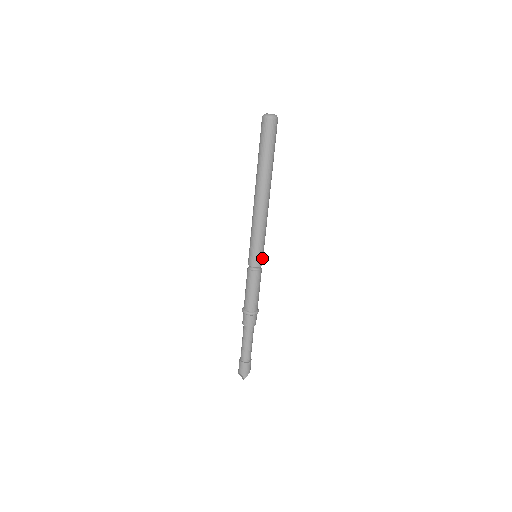
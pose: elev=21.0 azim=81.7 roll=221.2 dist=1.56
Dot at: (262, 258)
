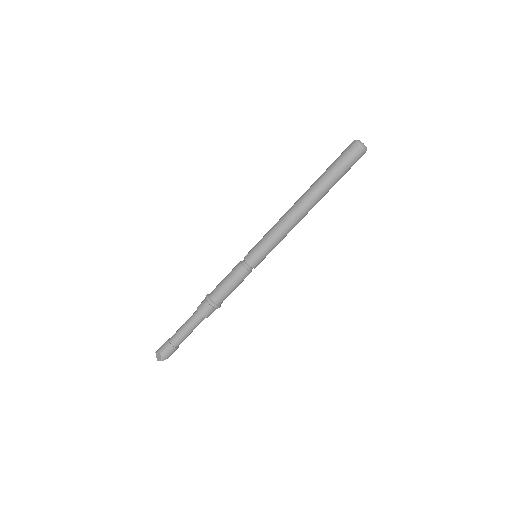
Dot at: (261, 261)
